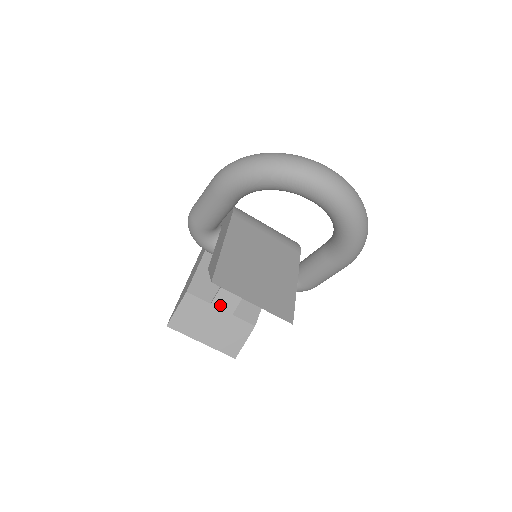
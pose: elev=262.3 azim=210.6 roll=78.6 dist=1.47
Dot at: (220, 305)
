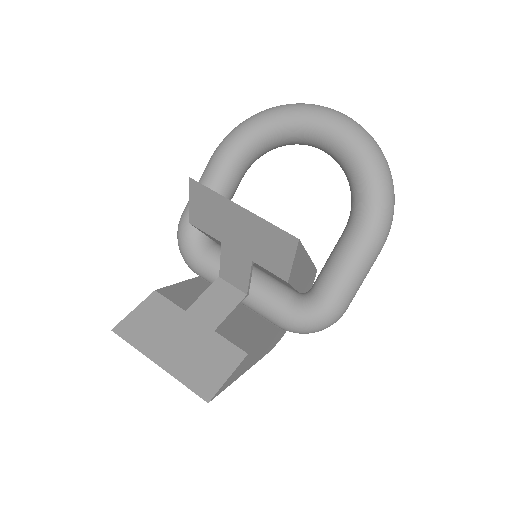
Dot at: (198, 315)
